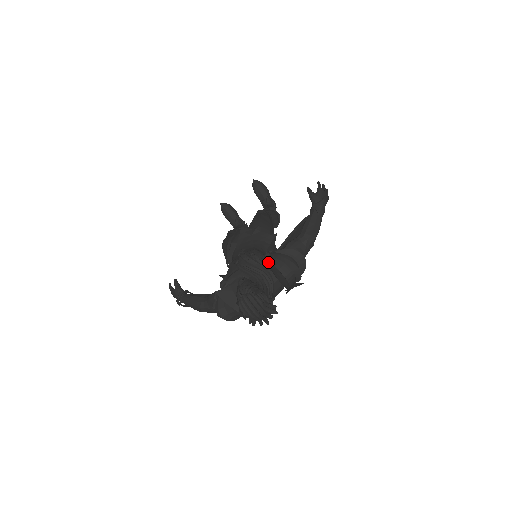
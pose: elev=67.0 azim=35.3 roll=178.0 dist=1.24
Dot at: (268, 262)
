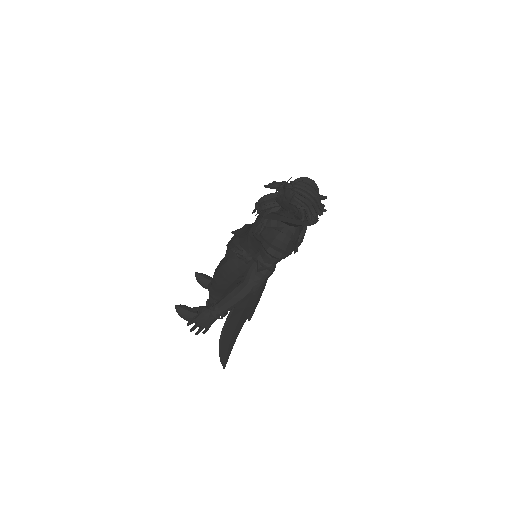
Dot at: occluded
